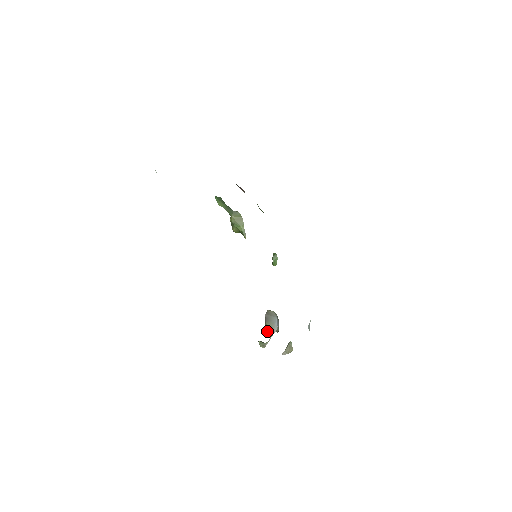
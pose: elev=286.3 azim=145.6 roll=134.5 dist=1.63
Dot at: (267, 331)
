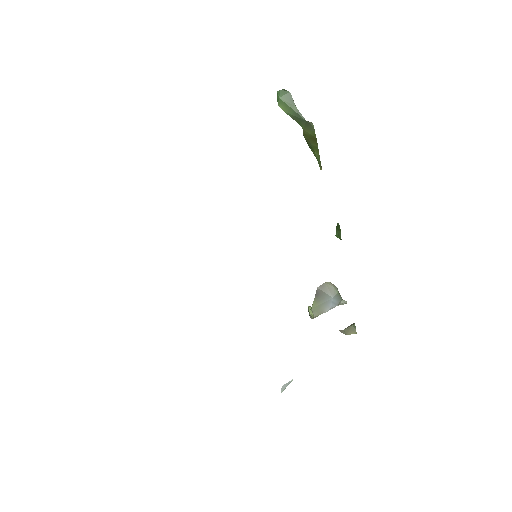
Dot at: (311, 309)
